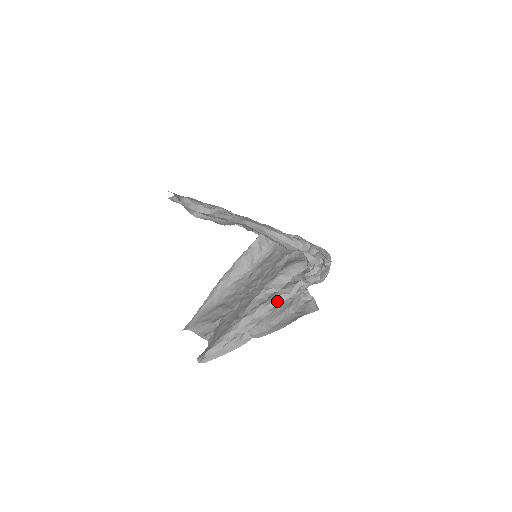
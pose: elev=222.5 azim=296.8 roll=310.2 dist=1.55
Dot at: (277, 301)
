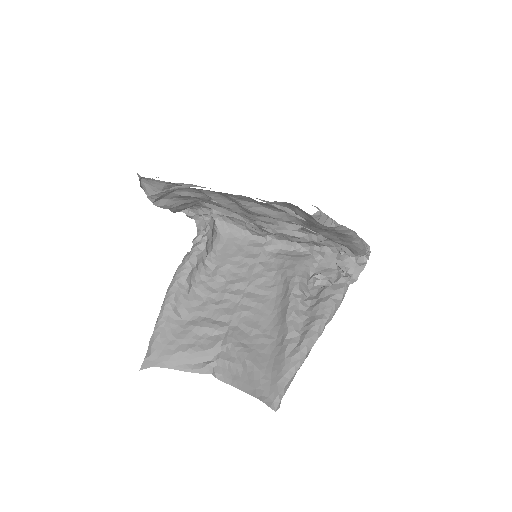
Dot at: (334, 311)
